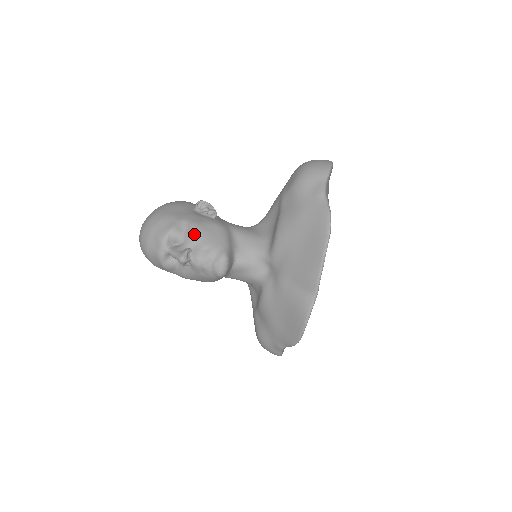
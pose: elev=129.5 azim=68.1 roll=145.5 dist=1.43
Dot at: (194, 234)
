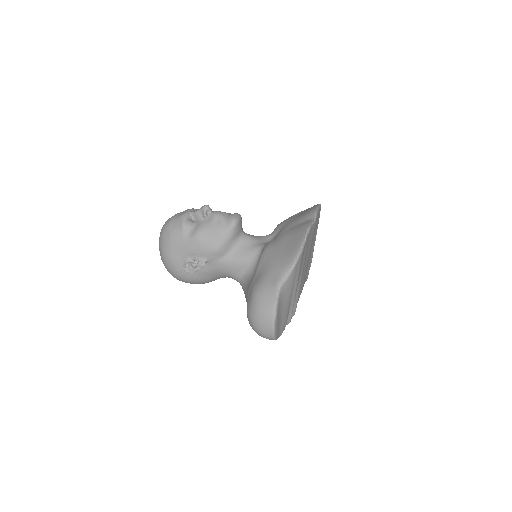
Dot at: occluded
